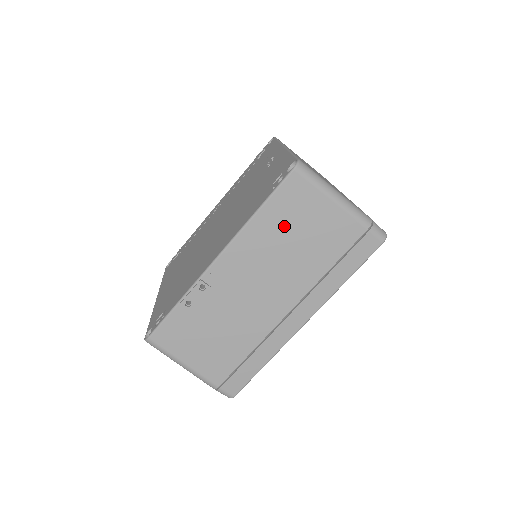
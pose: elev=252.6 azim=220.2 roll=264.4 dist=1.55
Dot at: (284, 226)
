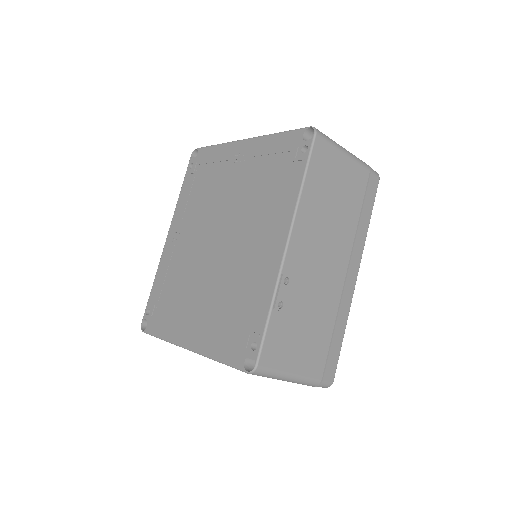
Dot at: (323, 190)
